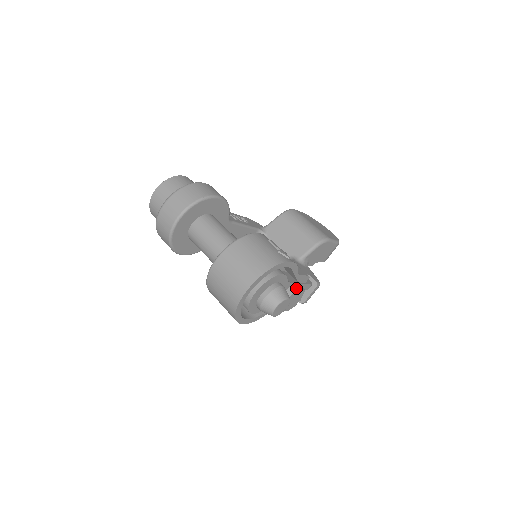
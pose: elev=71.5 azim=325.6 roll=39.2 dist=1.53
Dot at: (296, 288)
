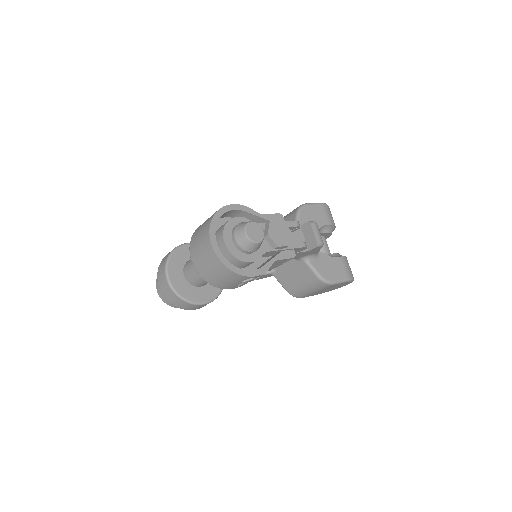
Dot at: (268, 222)
